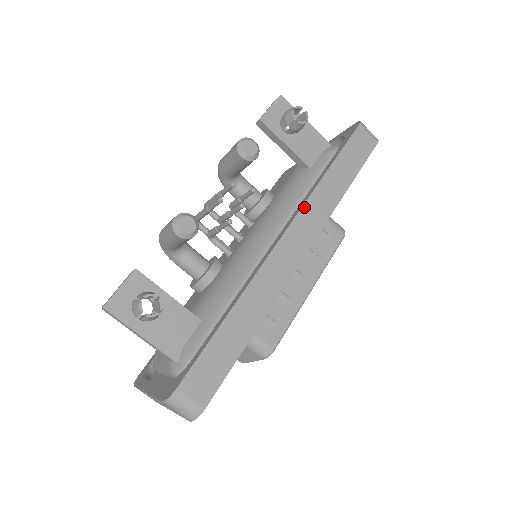
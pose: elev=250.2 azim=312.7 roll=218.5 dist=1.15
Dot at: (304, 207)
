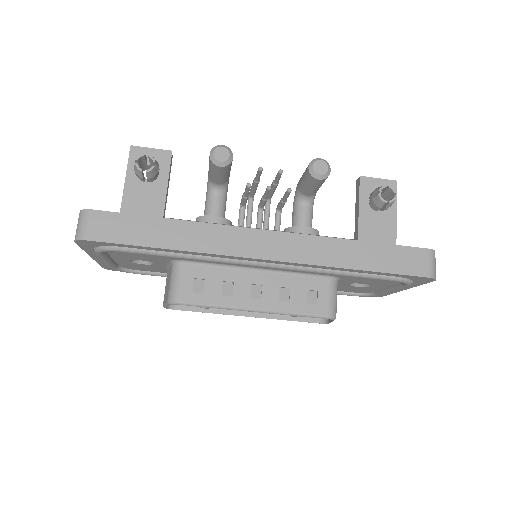
Dot at: (308, 236)
